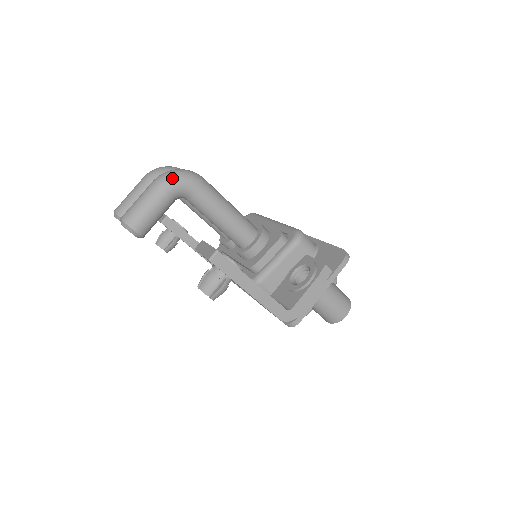
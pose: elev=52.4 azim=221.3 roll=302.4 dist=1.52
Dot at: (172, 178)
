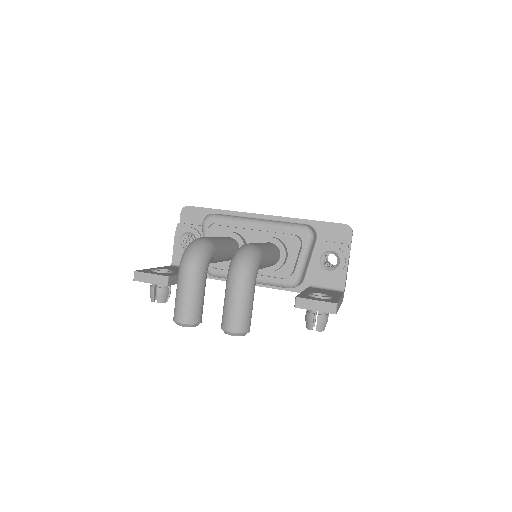
Dot at: (253, 269)
